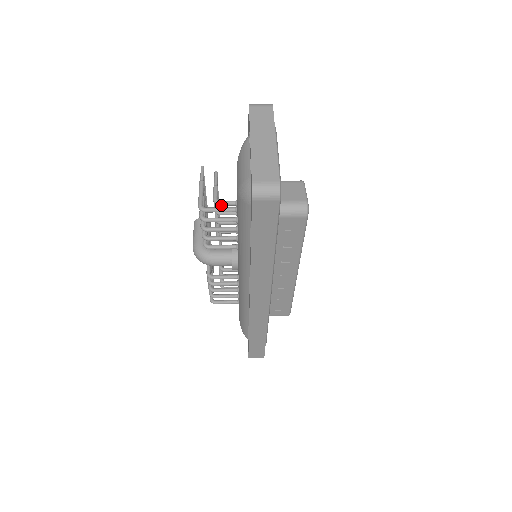
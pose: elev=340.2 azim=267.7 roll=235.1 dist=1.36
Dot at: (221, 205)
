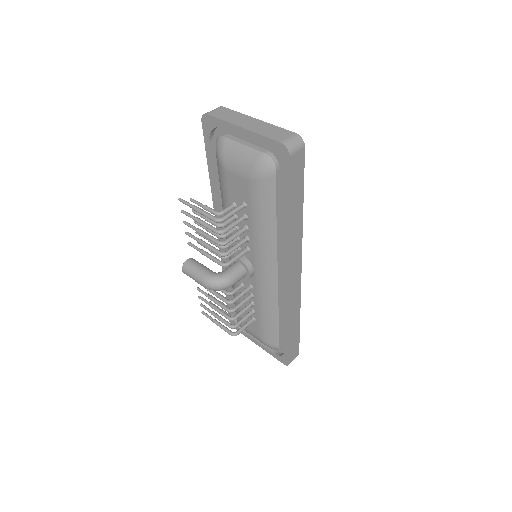
Dot at: occluded
